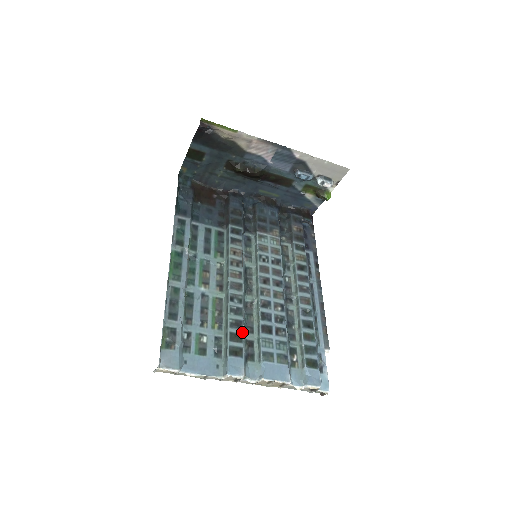
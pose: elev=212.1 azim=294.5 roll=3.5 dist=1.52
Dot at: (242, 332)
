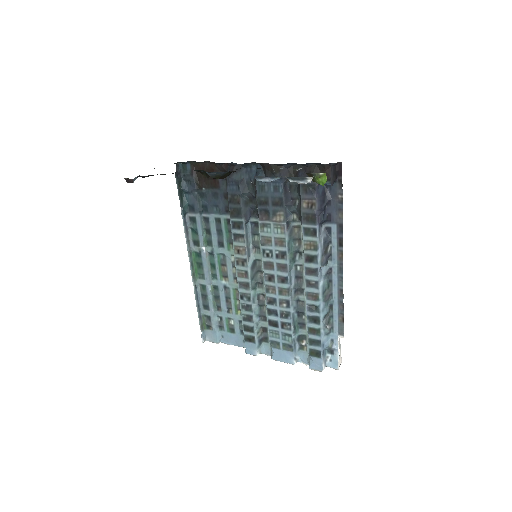
Dot at: (253, 325)
